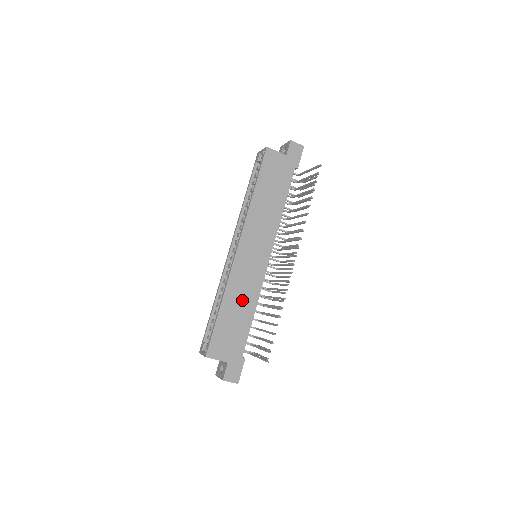
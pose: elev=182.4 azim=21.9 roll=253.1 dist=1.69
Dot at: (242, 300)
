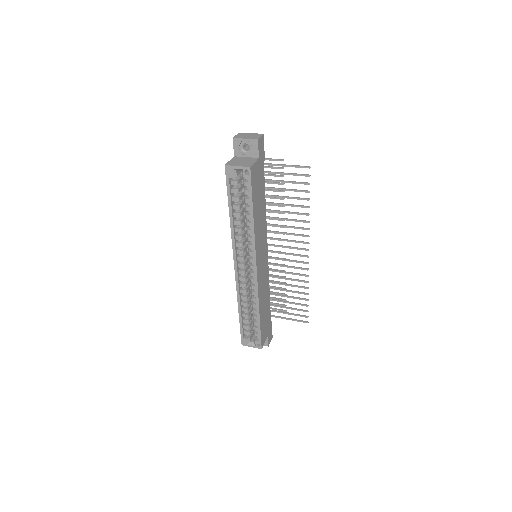
Dot at: (265, 296)
